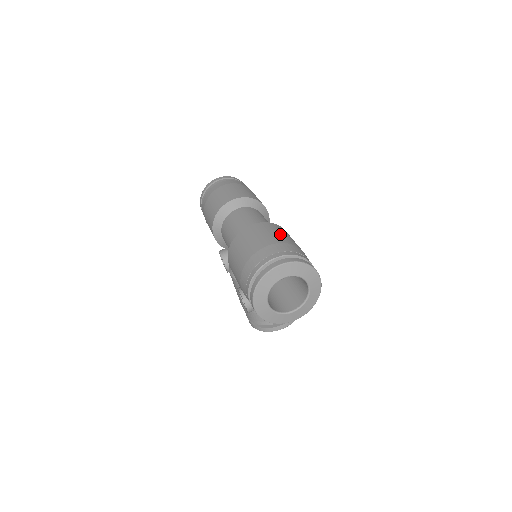
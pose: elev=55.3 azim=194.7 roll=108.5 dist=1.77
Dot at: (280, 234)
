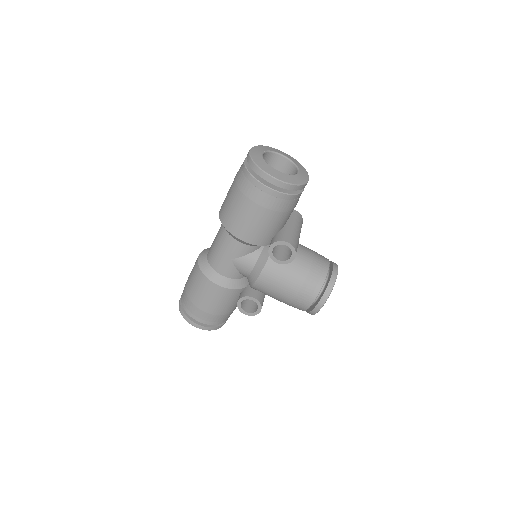
Dot at: occluded
